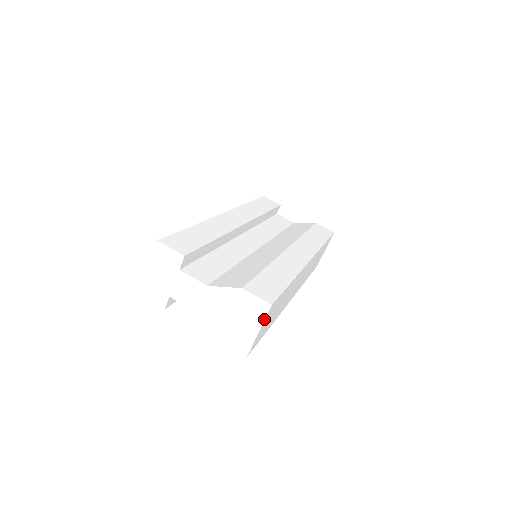
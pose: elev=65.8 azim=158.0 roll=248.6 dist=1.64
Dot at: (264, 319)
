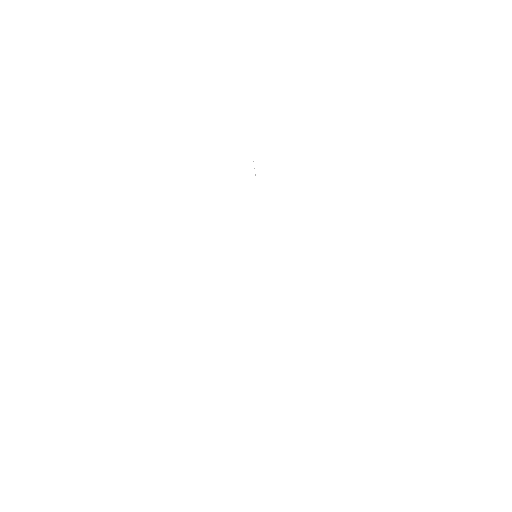
Dot at: (260, 220)
